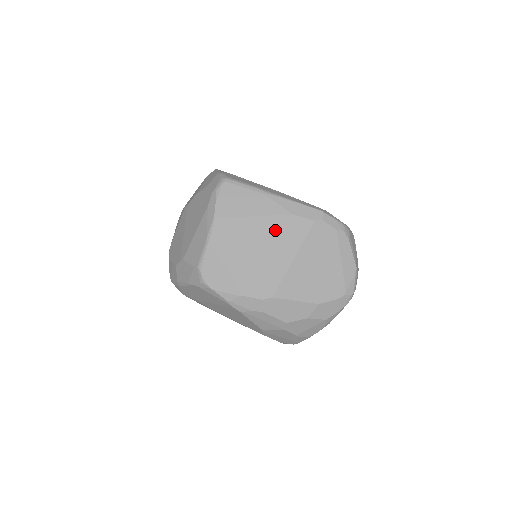
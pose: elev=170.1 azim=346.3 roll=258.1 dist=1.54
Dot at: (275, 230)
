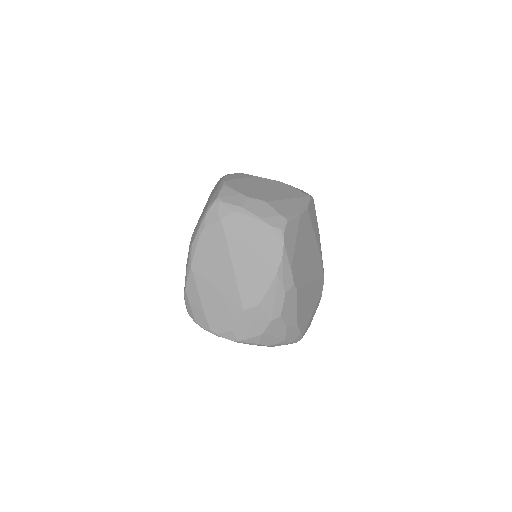
Dot at: (315, 255)
